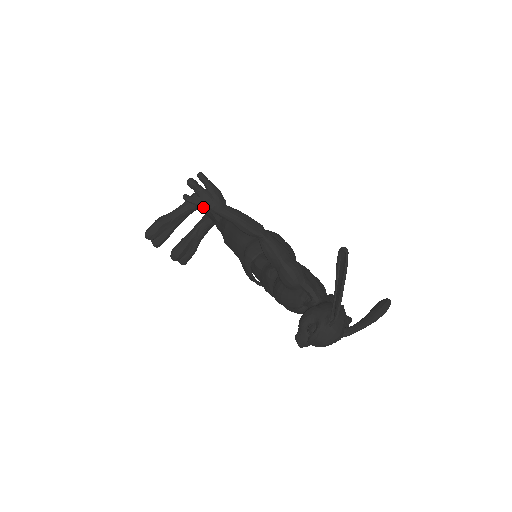
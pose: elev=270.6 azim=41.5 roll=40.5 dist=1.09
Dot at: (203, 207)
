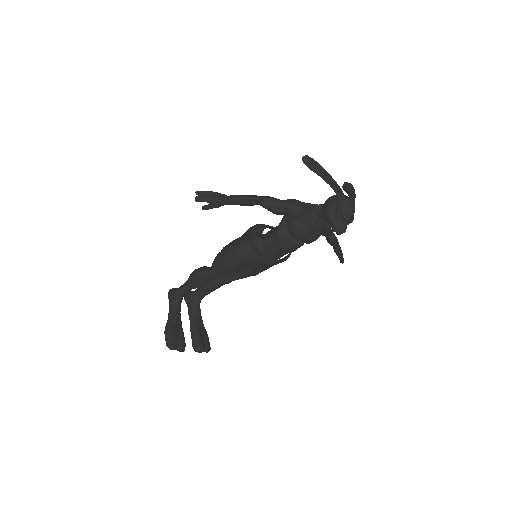
Dot at: (219, 205)
